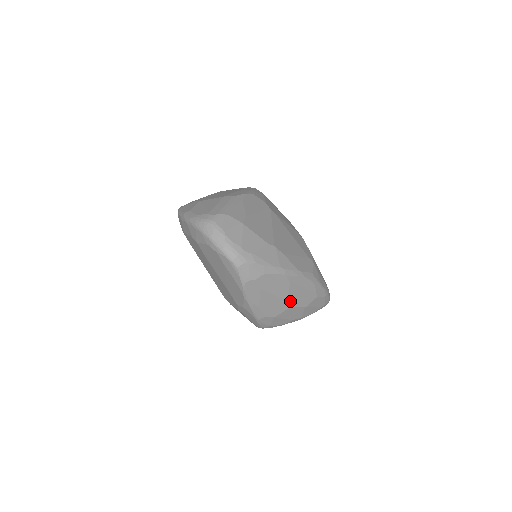
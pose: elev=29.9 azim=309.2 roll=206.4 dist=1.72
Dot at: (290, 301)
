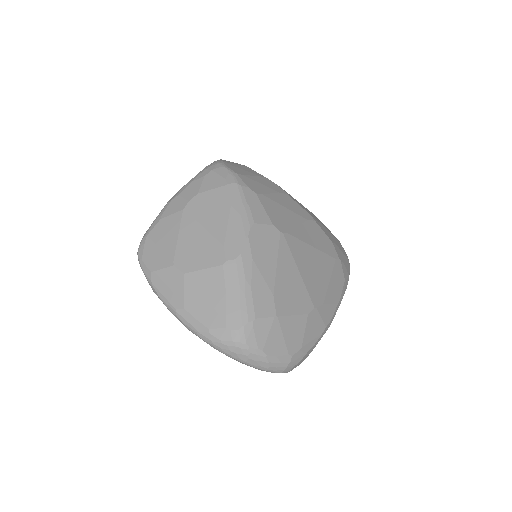
Dot at: occluded
